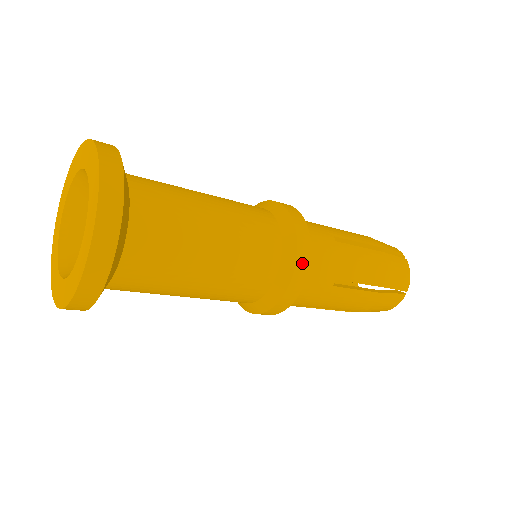
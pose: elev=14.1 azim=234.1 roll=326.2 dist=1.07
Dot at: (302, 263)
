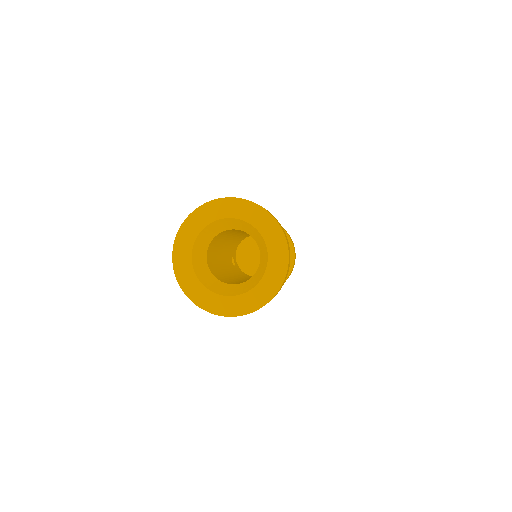
Dot at: occluded
